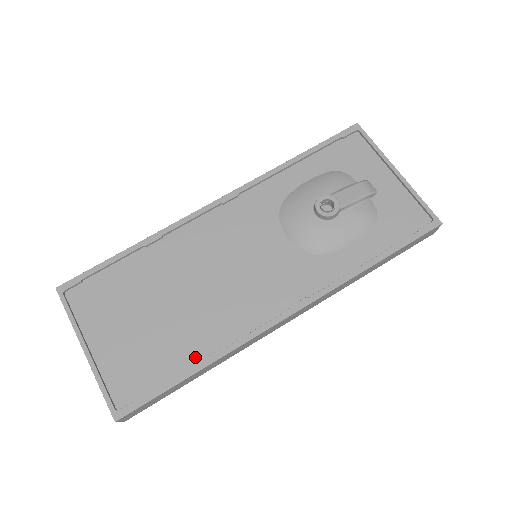
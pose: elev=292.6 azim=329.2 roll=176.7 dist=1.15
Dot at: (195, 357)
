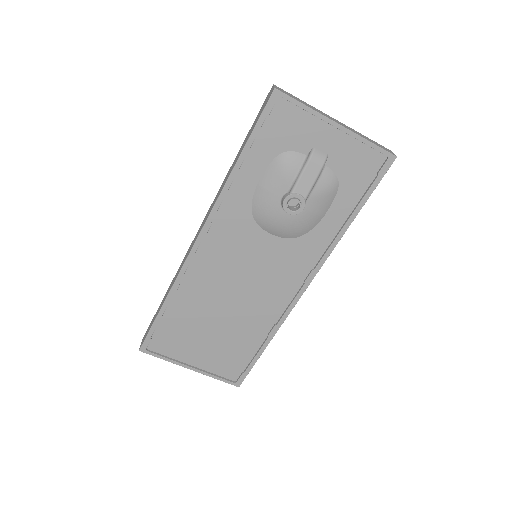
Dot at: (260, 338)
